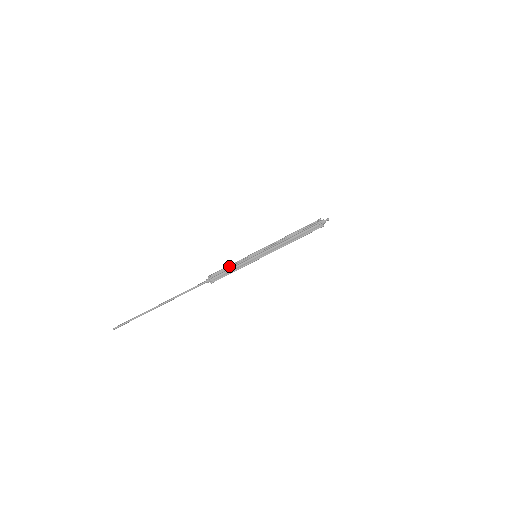
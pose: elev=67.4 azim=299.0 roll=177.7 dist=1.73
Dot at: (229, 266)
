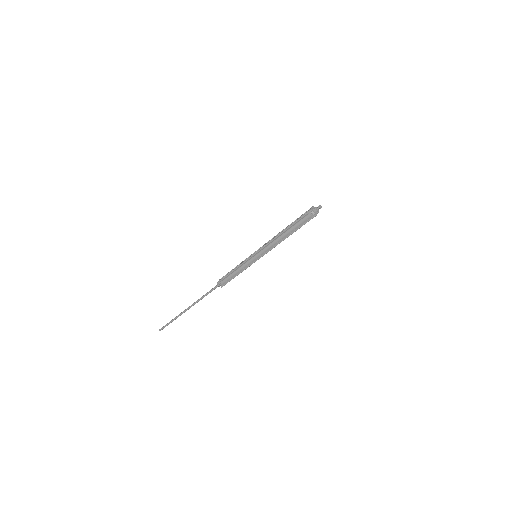
Dot at: (234, 268)
